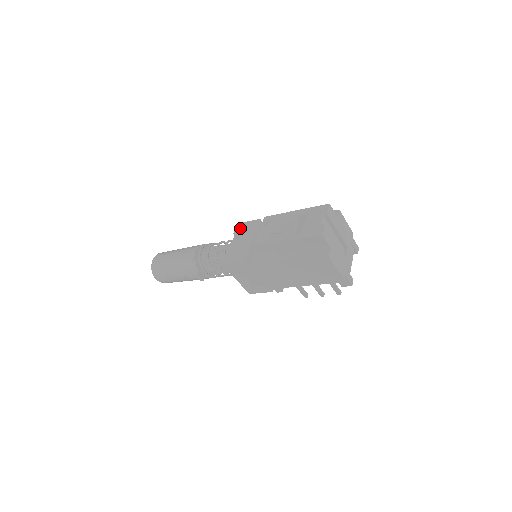
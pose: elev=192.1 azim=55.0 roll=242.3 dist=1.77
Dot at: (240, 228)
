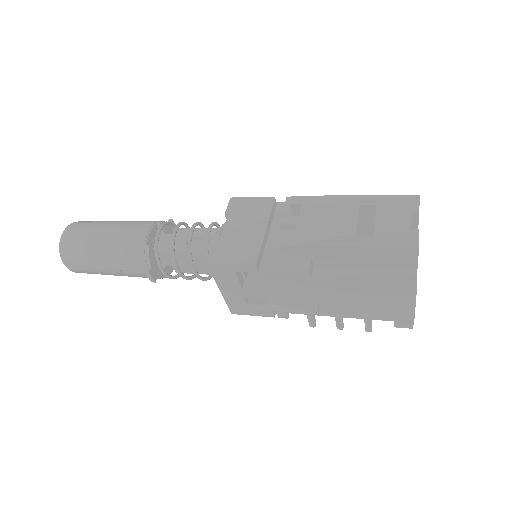
Dot at: (237, 206)
